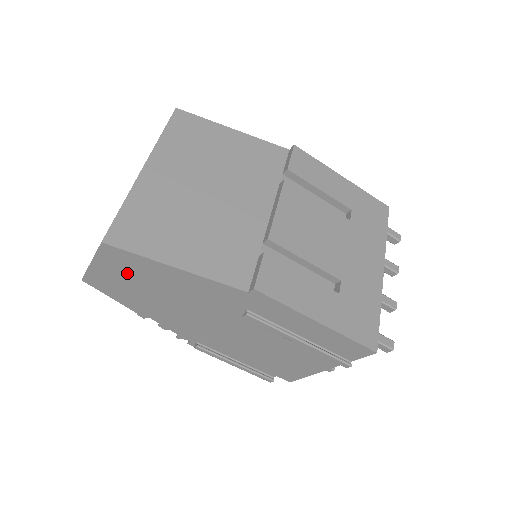
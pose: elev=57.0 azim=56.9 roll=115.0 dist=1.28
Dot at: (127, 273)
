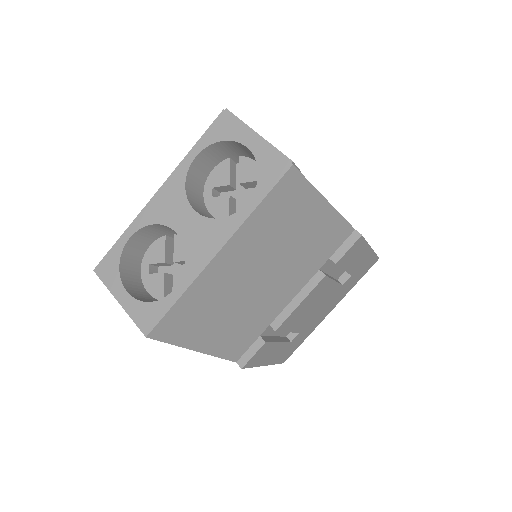
Dot at: occluded
